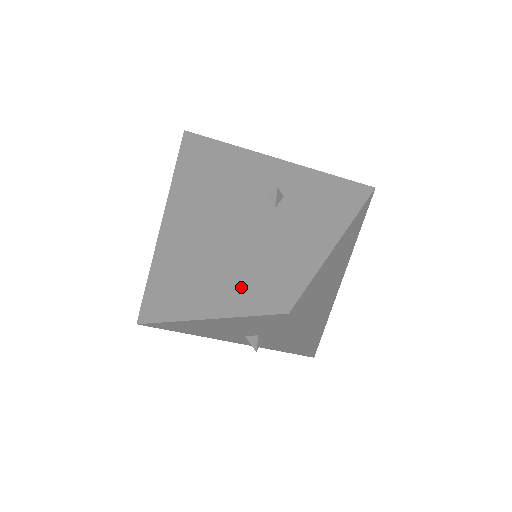
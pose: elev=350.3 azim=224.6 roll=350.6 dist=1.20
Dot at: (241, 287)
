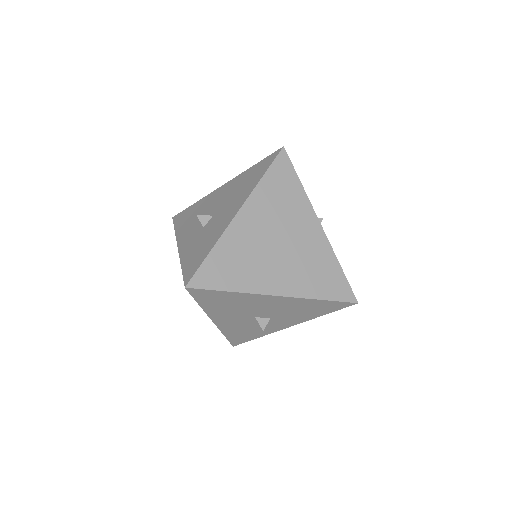
Dot at: (323, 279)
